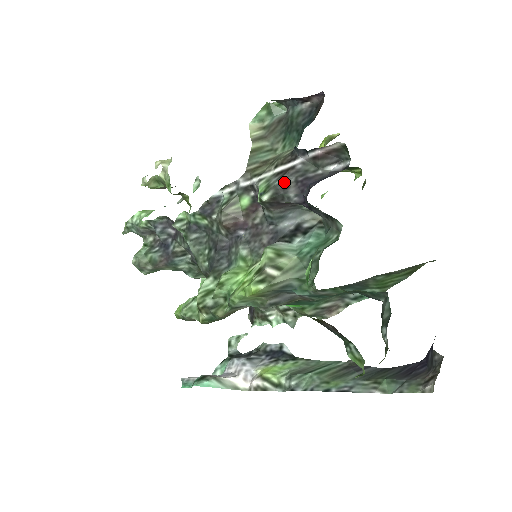
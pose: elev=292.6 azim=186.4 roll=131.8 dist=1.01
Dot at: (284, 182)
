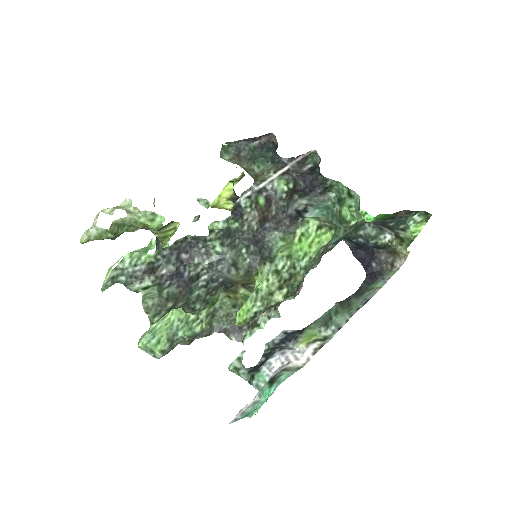
Dot at: (292, 177)
